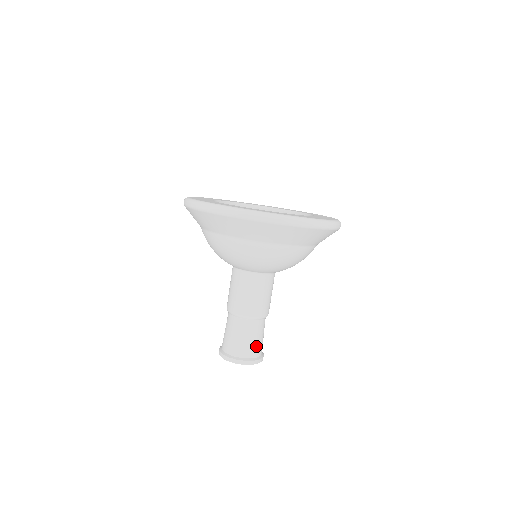
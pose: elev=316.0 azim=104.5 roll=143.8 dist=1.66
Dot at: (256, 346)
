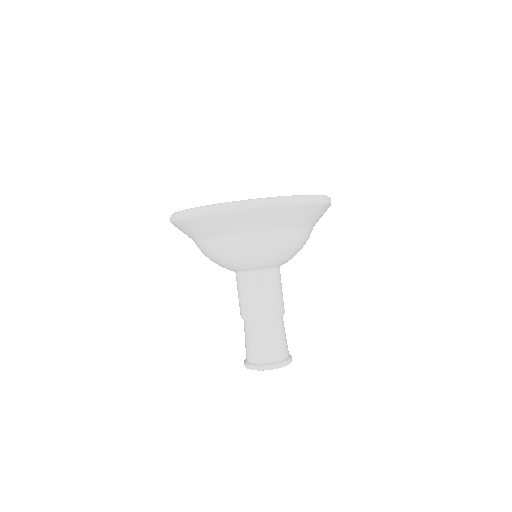
Dot at: (285, 345)
